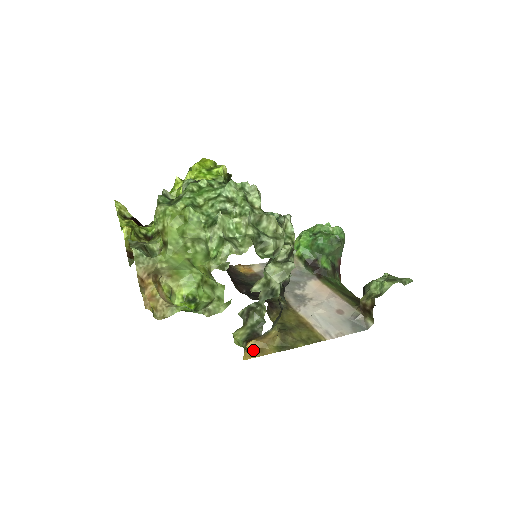
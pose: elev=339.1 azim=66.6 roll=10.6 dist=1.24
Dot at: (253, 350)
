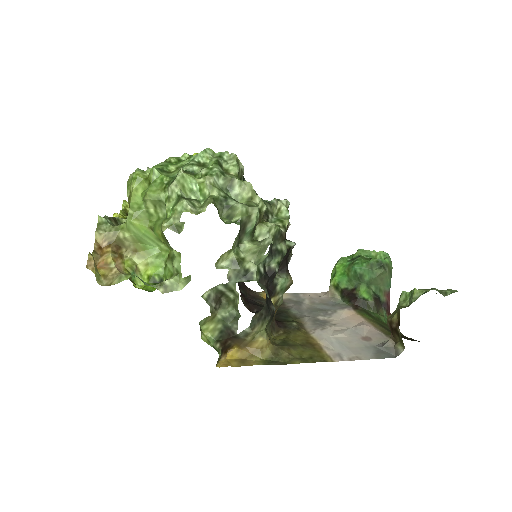
Dot at: (233, 360)
